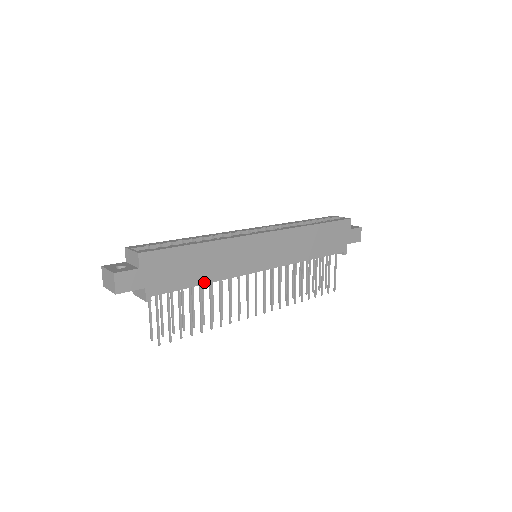
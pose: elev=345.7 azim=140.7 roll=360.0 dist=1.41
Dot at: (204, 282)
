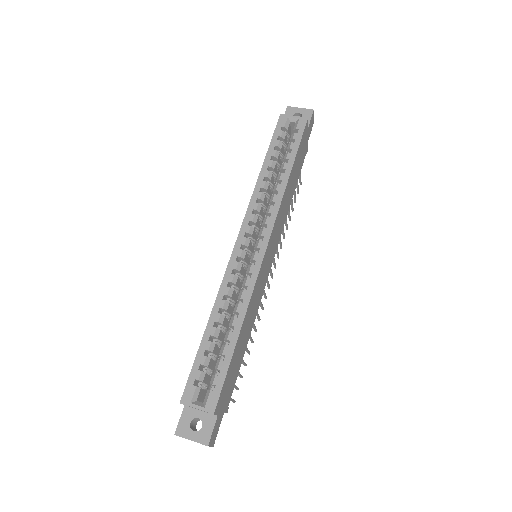
Dot at: (247, 342)
